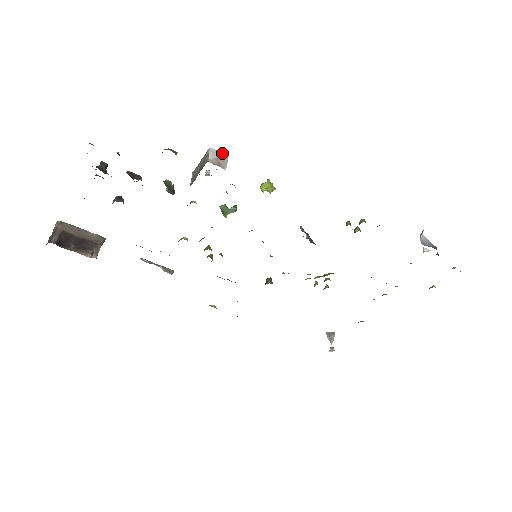
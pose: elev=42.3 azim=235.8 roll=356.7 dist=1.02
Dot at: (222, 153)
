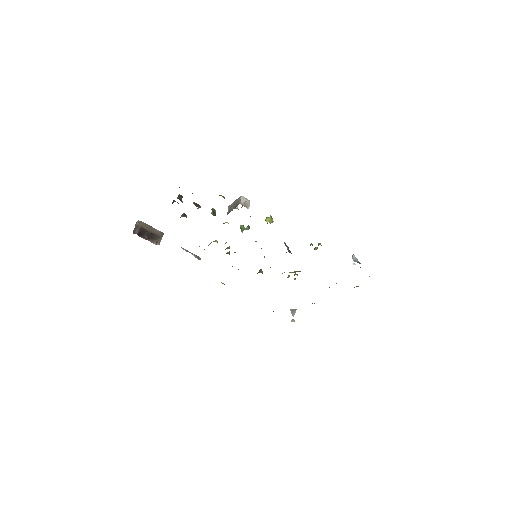
Dot at: (247, 199)
